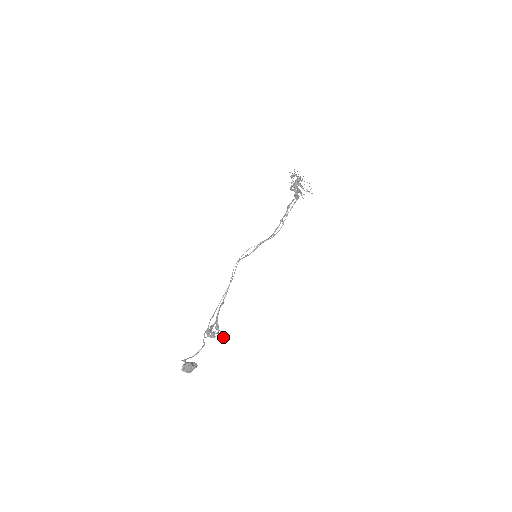
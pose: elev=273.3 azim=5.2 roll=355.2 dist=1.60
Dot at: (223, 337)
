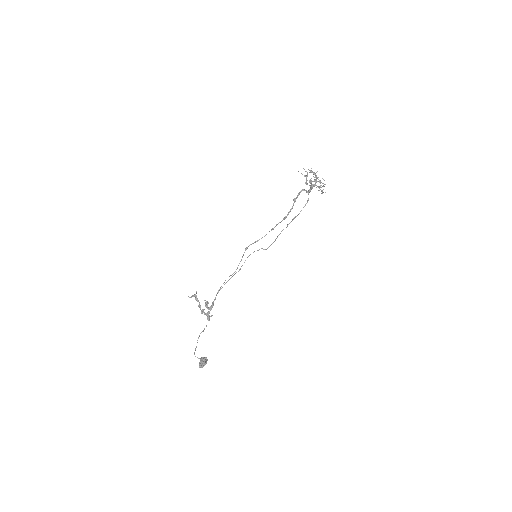
Dot at: (207, 304)
